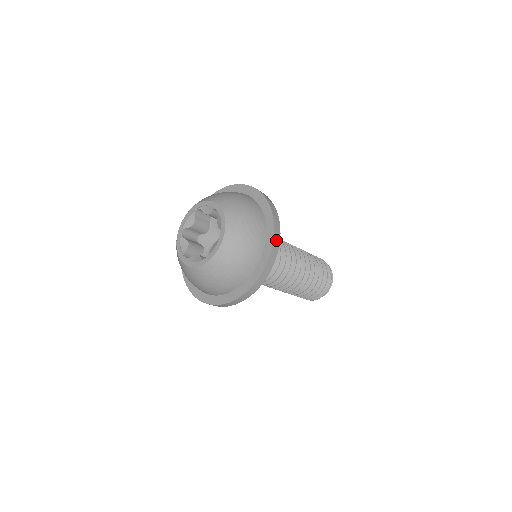
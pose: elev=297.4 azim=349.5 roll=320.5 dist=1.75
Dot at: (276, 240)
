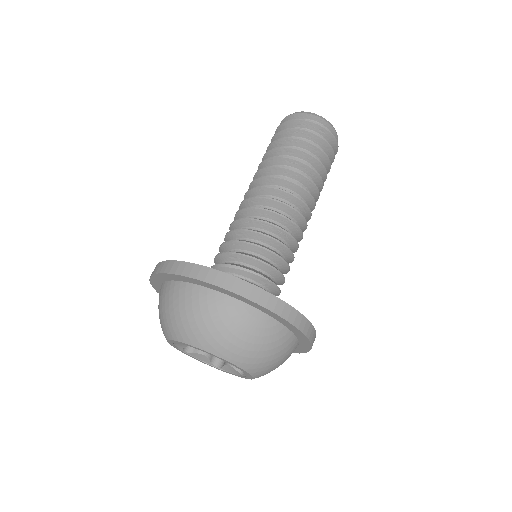
Dot at: (296, 321)
